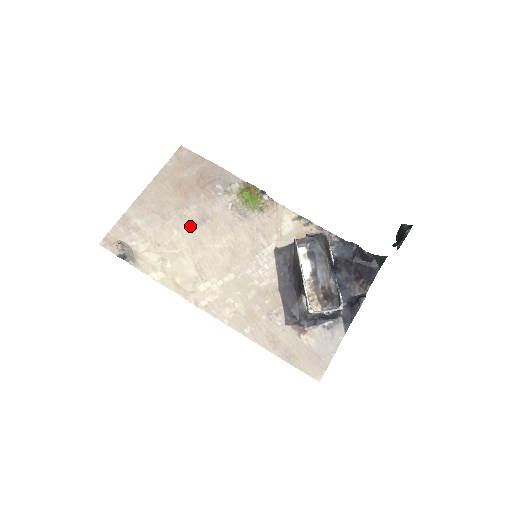
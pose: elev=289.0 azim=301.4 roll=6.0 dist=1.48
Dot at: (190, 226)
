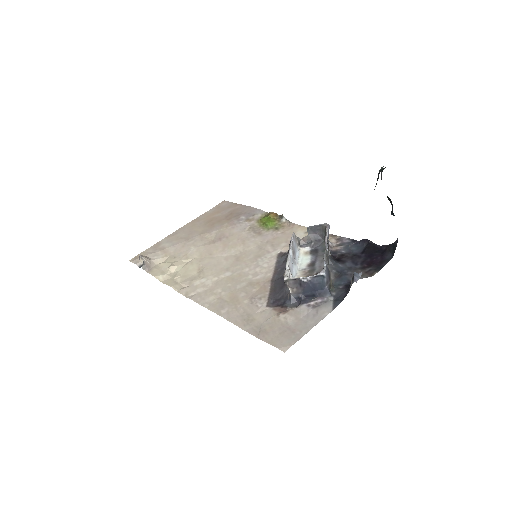
Dot at: (207, 244)
